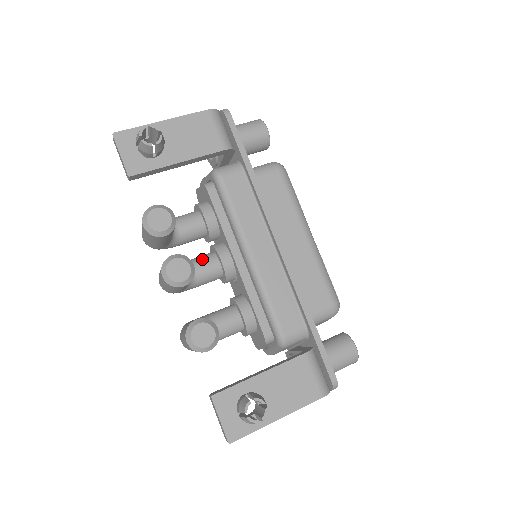
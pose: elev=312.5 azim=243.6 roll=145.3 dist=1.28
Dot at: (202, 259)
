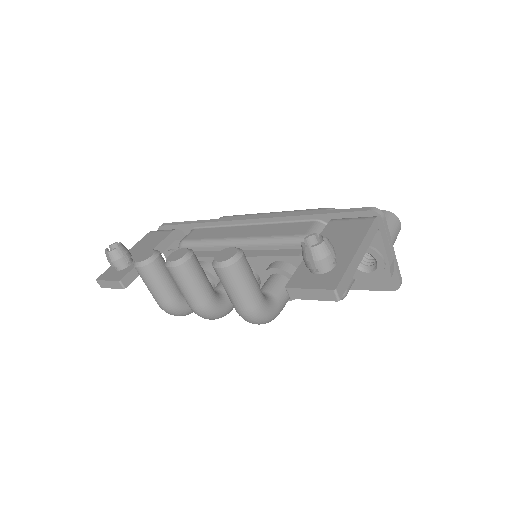
Dot at: (217, 284)
